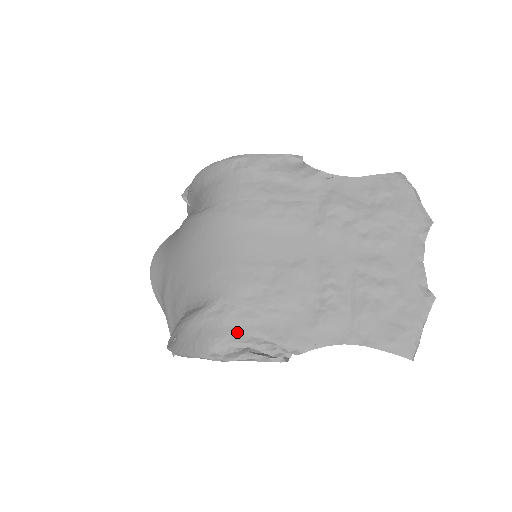
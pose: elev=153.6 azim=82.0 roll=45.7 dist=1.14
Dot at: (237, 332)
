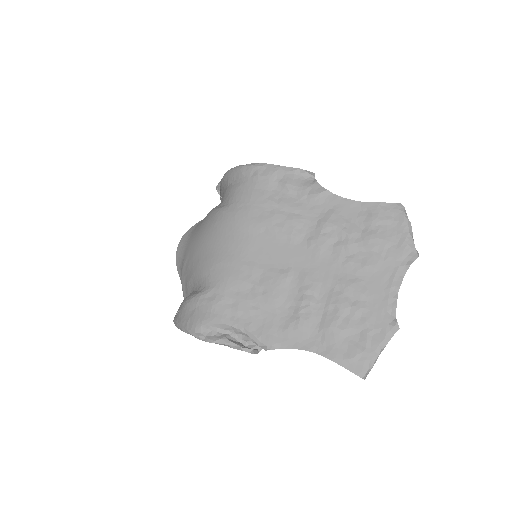
Dot at: (220, 319)
